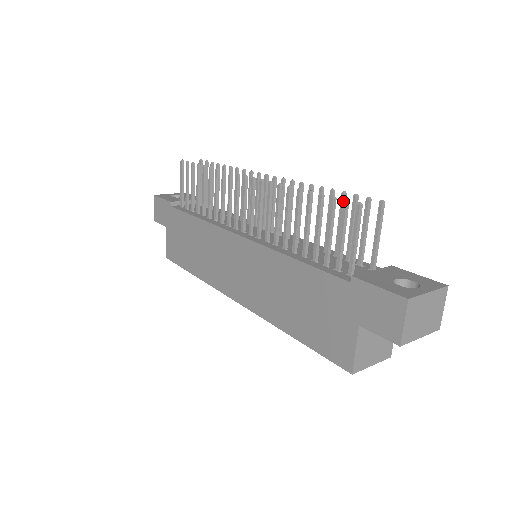
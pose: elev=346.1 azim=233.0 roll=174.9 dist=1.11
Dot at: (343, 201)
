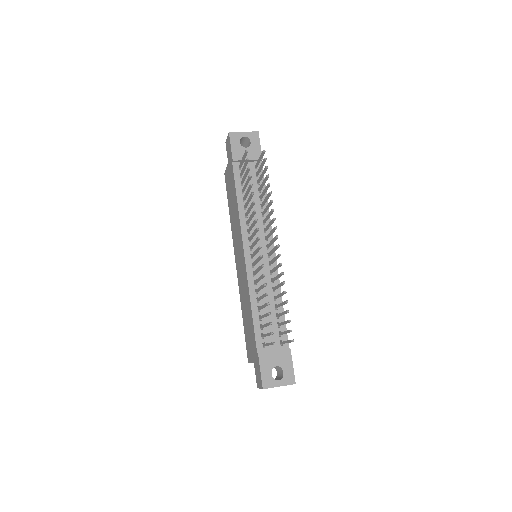
Dot at: (271, 332)
